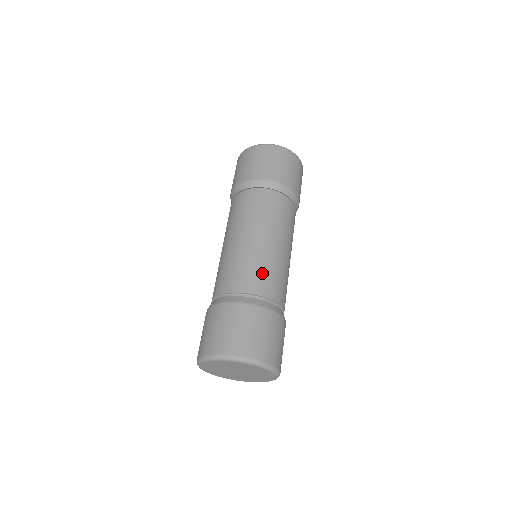
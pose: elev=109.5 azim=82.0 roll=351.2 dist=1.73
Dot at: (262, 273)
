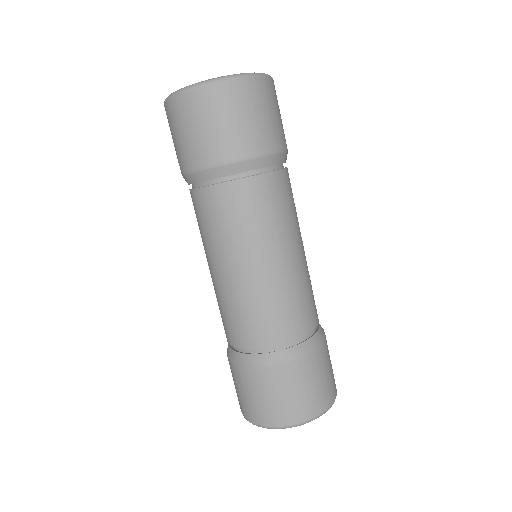
Dot at: (282, 312)
